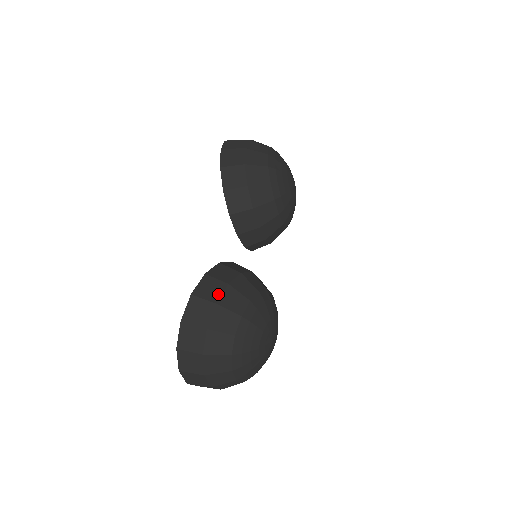
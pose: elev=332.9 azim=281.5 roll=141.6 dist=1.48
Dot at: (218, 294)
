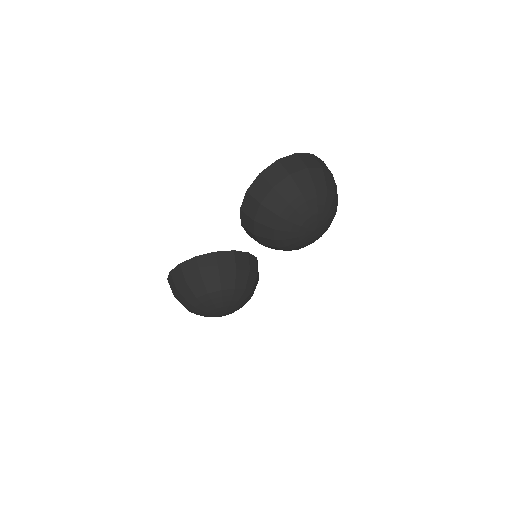
Dot at: (191, 277)
